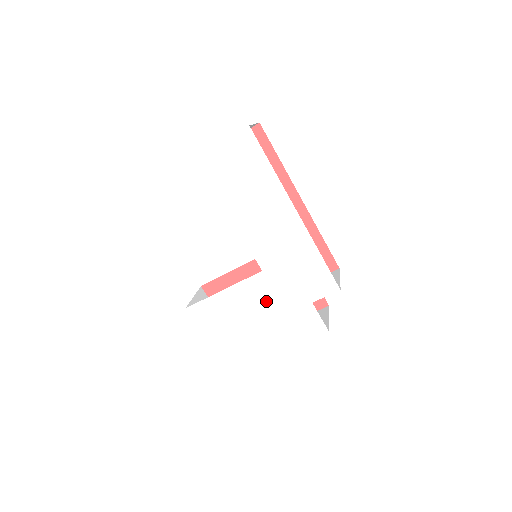
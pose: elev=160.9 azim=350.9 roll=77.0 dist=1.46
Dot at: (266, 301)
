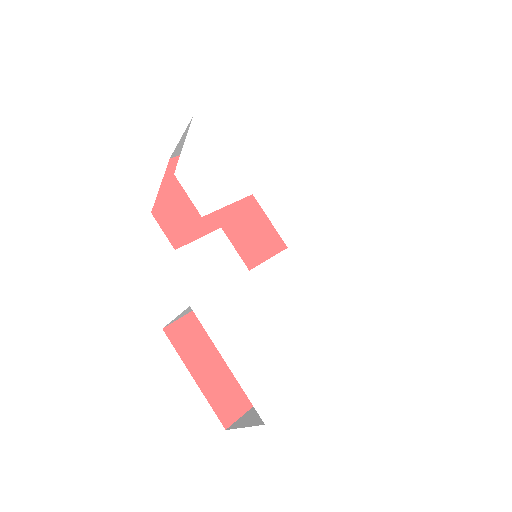
Dot at: (299, 289)
